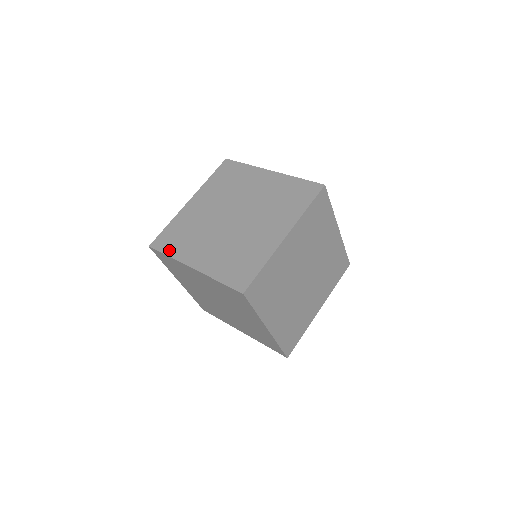
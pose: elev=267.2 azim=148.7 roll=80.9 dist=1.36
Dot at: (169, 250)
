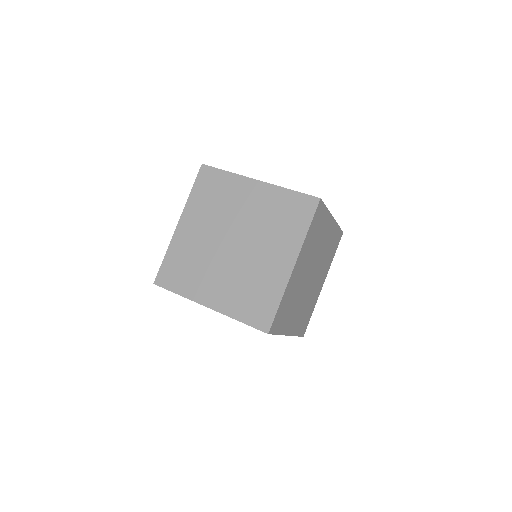
Dot at: (197, 190)
